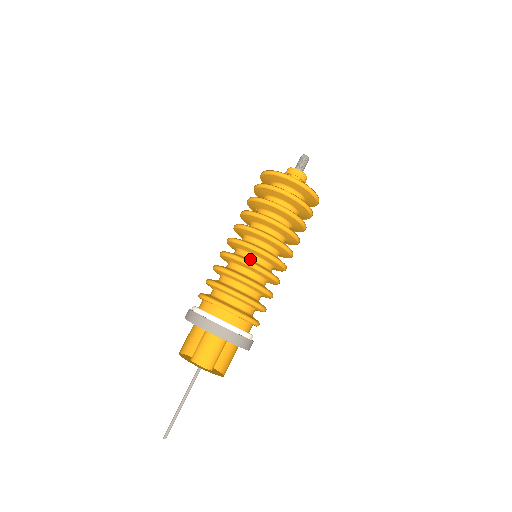
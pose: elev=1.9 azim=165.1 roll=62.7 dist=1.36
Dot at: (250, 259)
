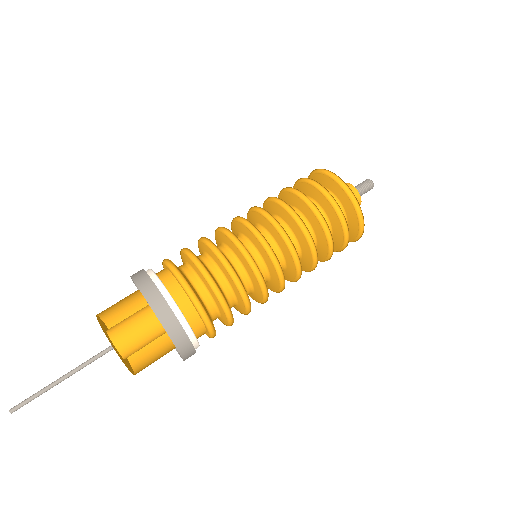
Dot at: (240, 241)
